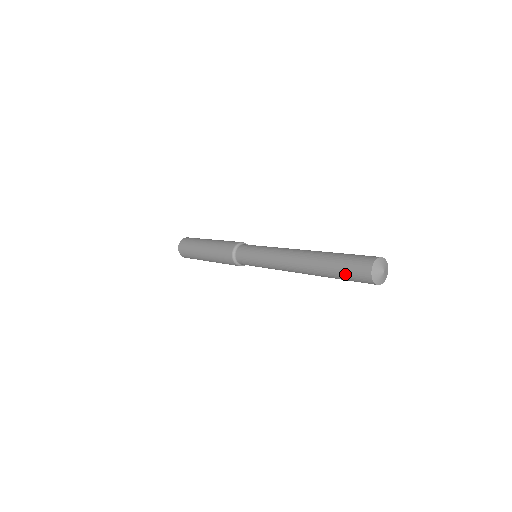
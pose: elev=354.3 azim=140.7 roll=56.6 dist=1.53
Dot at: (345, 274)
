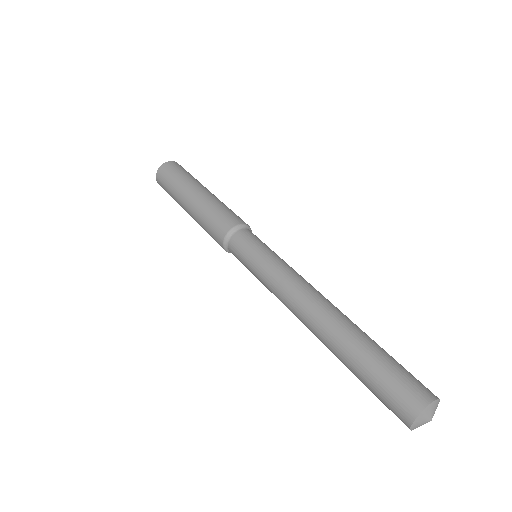
Dot at: (375, 385)
